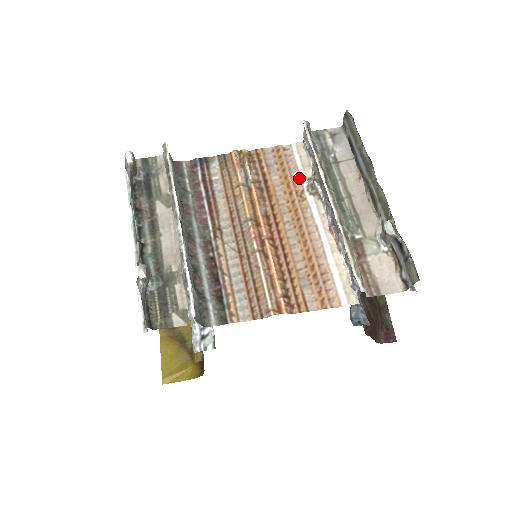
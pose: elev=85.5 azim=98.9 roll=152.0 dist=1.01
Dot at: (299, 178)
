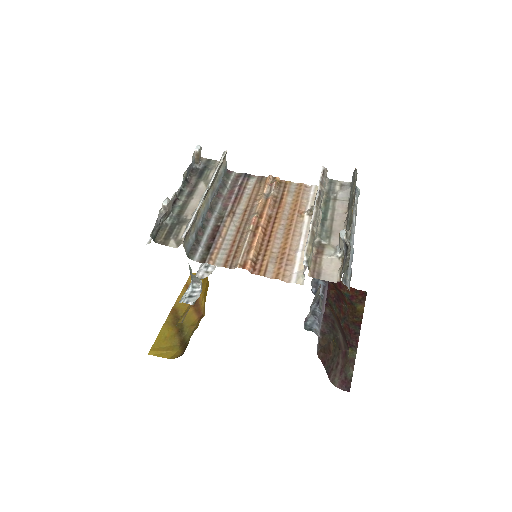
Dot at: (306, 205)
